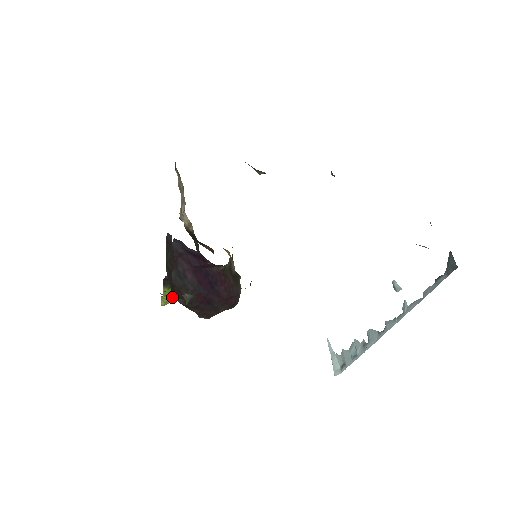
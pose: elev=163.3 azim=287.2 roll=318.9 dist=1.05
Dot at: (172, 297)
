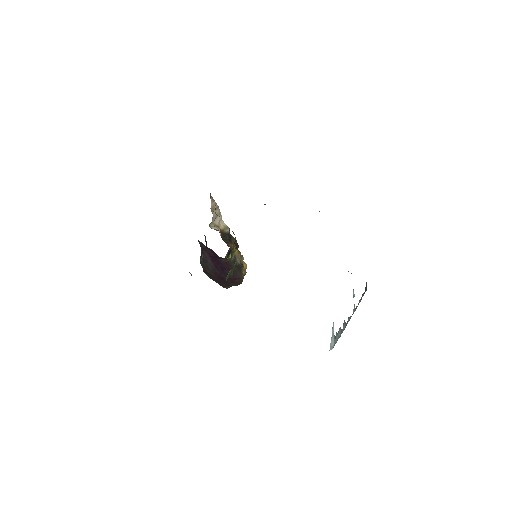
Dot at: occluded
